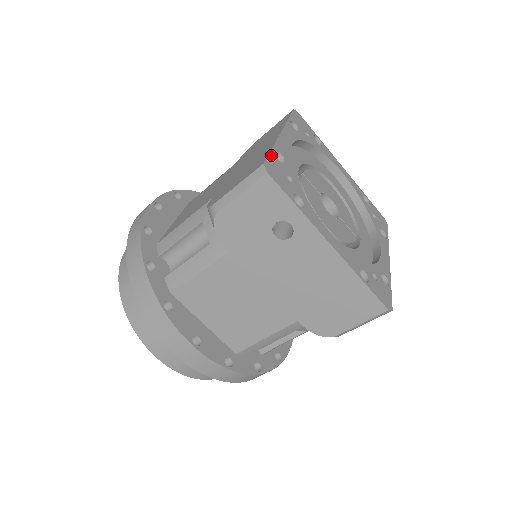
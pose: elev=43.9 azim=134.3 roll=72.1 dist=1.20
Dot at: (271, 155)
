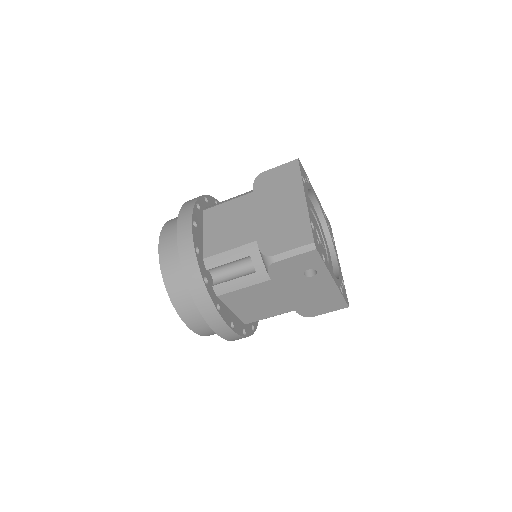
Dot at: (312, 229)
